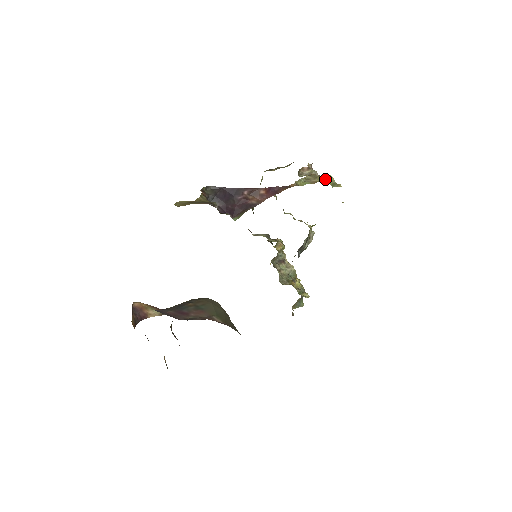
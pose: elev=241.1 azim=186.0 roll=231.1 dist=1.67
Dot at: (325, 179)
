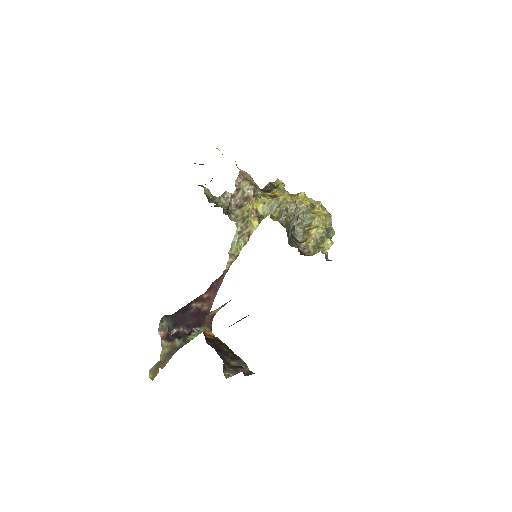
Dot at: (259, 210)
